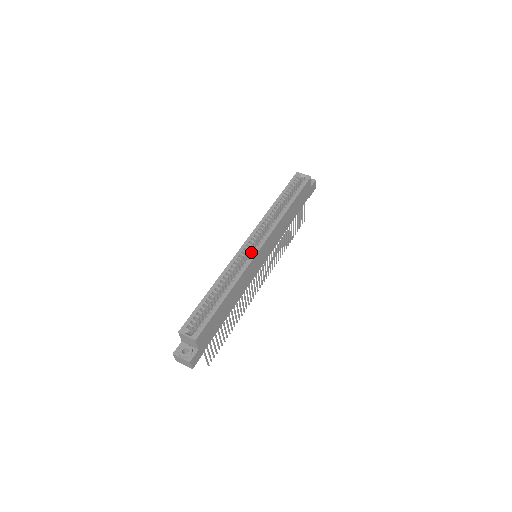
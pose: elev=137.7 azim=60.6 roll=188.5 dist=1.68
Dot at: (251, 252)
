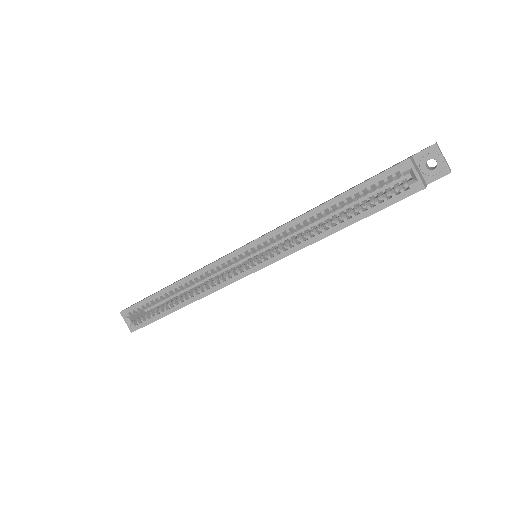
Dot at: (237, 267)
